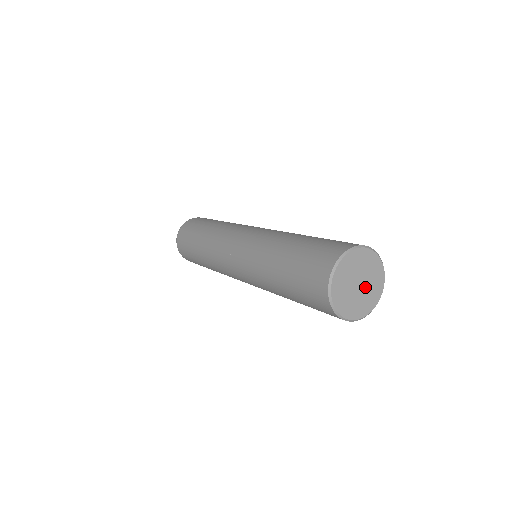
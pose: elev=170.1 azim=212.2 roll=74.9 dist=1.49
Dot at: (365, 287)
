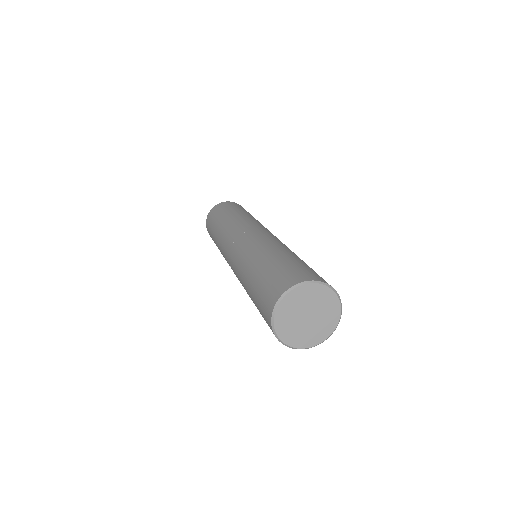
Dot at: (314, 322)
